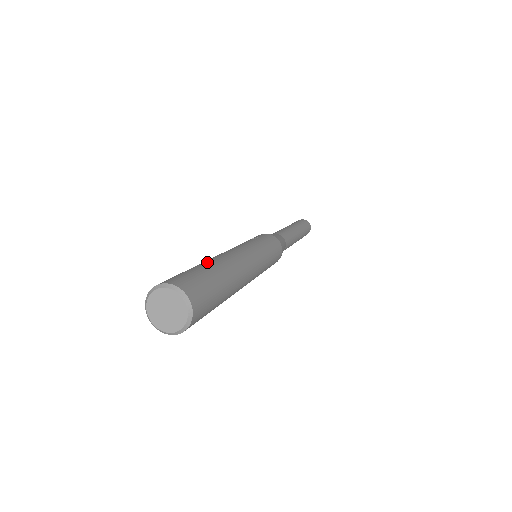
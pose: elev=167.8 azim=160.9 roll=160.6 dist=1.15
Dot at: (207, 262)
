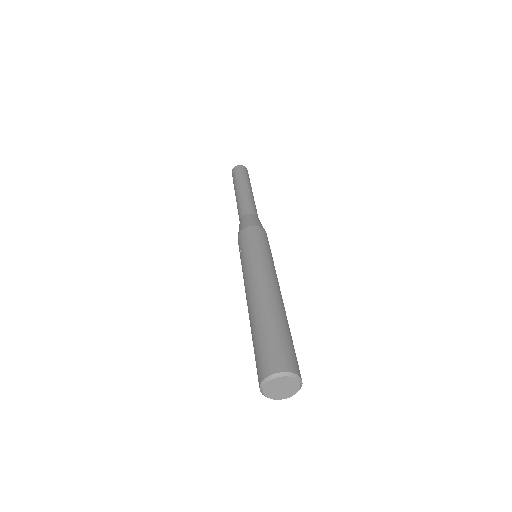
Dot at: (254, 323)
